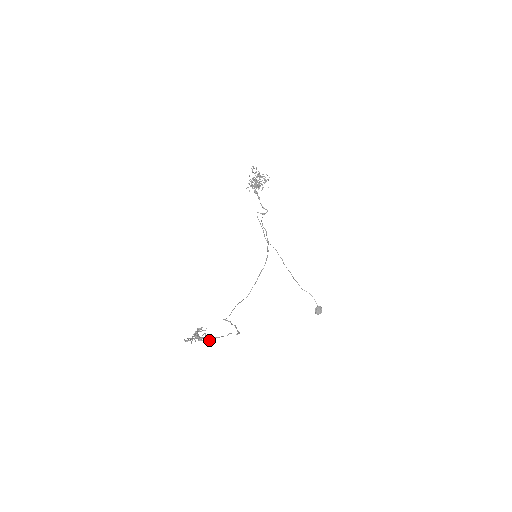
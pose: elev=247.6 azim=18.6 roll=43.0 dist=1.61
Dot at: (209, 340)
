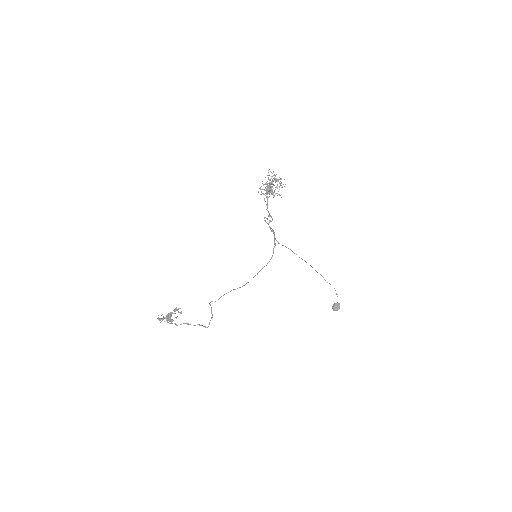
Dot at: (177, 325)
